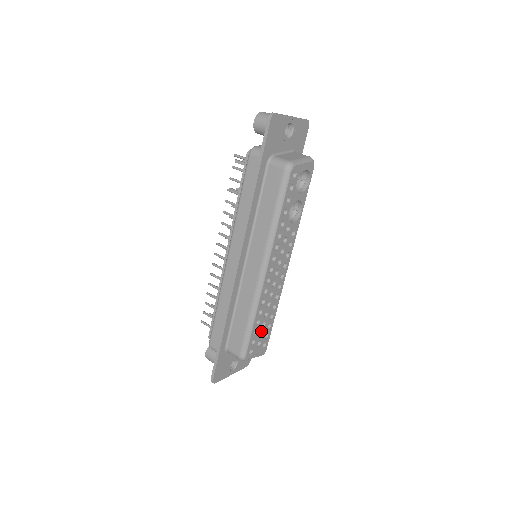
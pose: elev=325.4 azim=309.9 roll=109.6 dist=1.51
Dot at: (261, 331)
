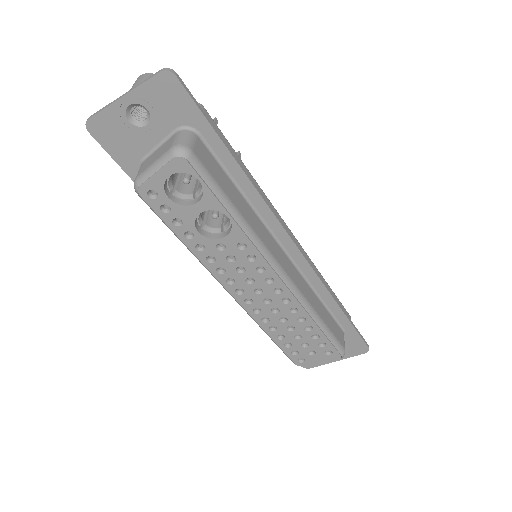
Dot at: (301, 342)
